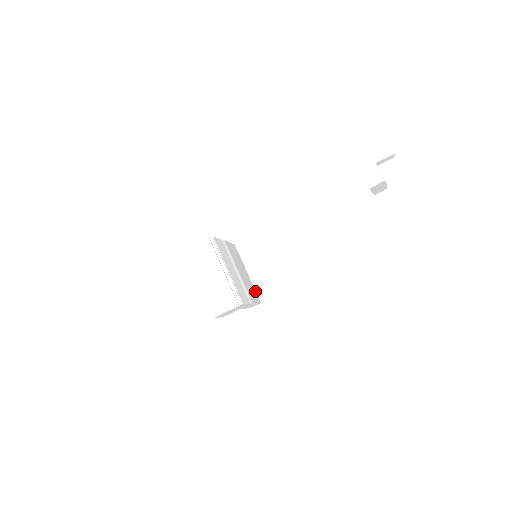
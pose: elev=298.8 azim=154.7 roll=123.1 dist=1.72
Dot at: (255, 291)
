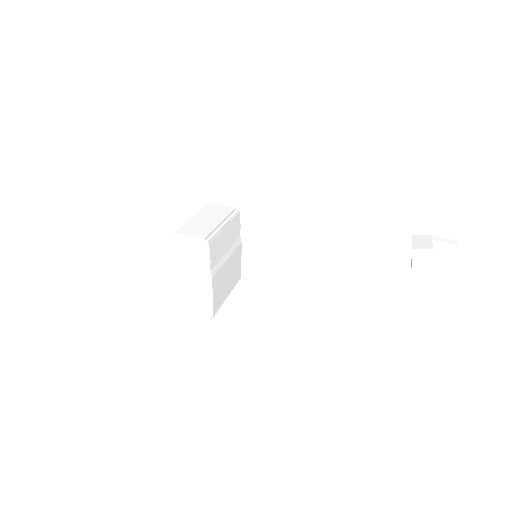
Dot at: (219, 306)
